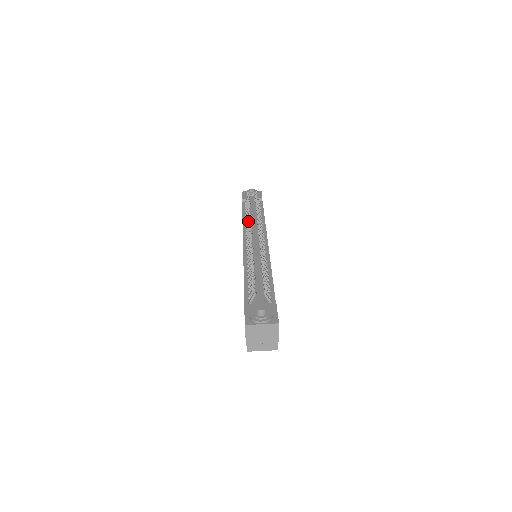
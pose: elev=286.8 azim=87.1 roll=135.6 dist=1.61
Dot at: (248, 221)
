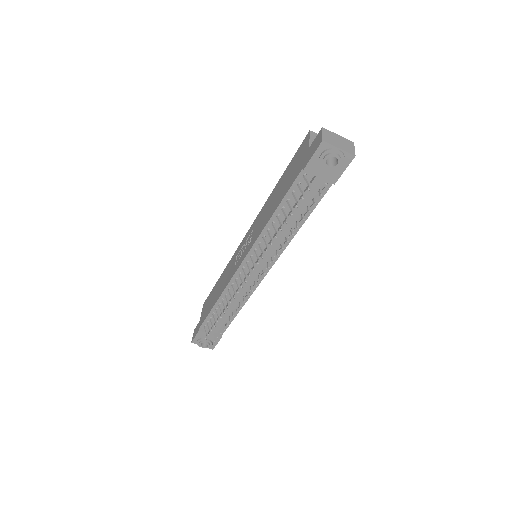
Dot at: occluded
